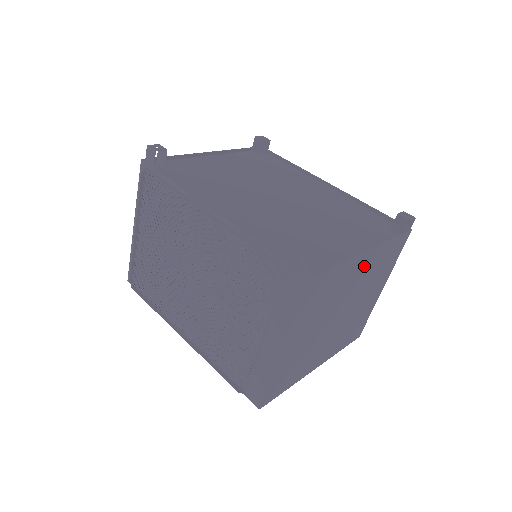
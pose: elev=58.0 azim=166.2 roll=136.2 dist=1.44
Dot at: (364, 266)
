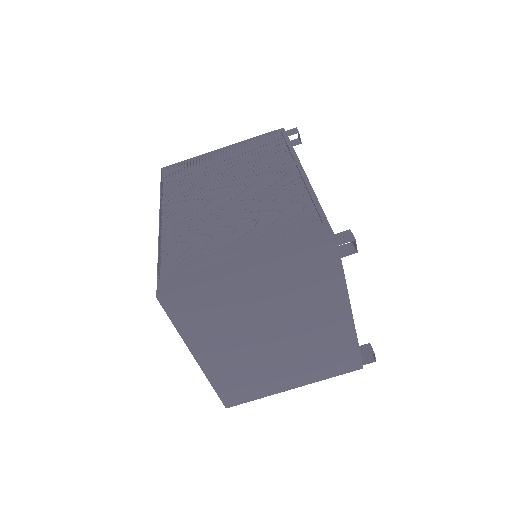
Dot at: (332, 324)
